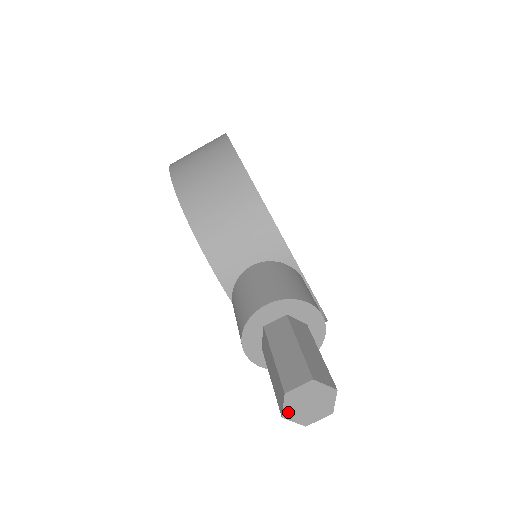
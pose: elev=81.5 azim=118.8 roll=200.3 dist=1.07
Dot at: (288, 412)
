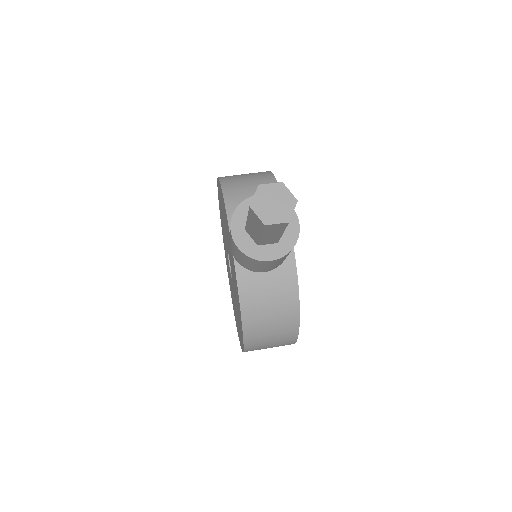
Dot at: (256, 203)
